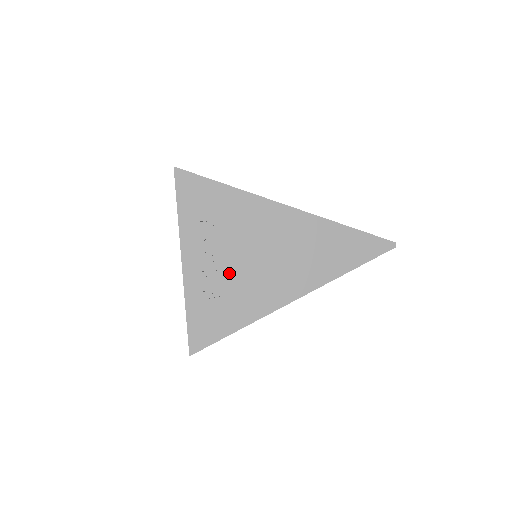
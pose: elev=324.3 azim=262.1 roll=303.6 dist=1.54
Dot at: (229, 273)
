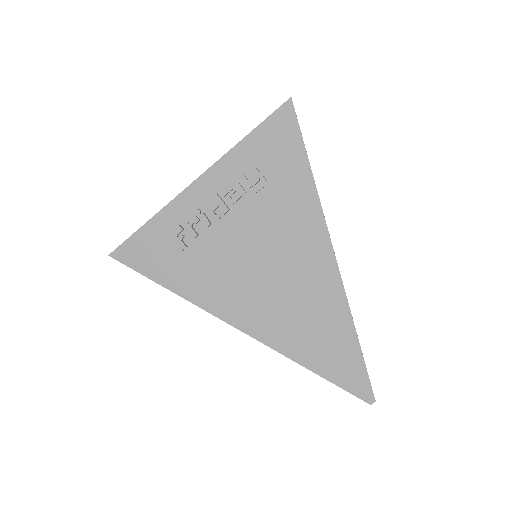
Dot at: (218, 239)
